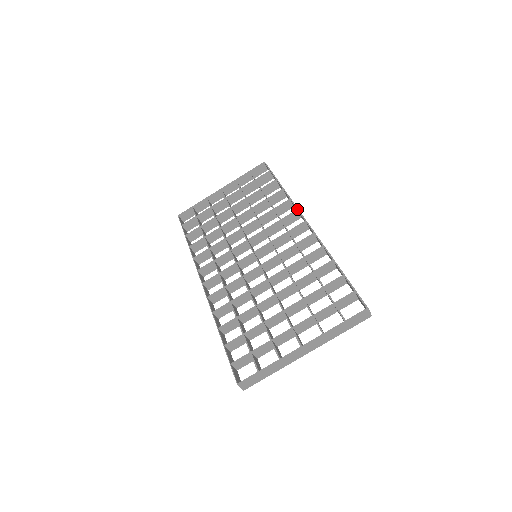
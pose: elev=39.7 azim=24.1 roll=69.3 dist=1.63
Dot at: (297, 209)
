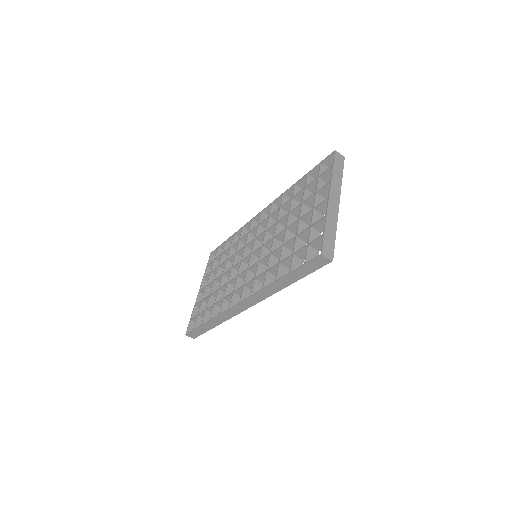
Dot at: (251, 219)
